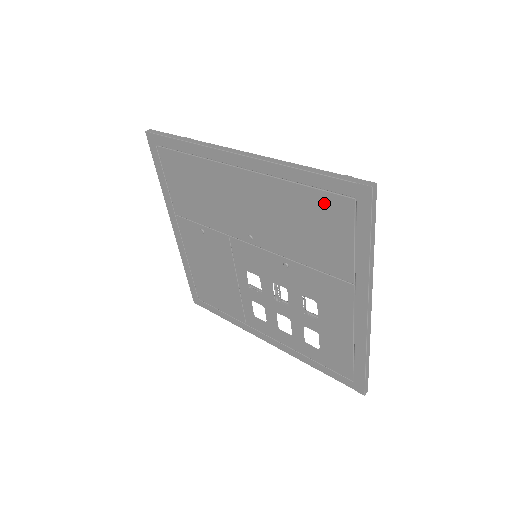
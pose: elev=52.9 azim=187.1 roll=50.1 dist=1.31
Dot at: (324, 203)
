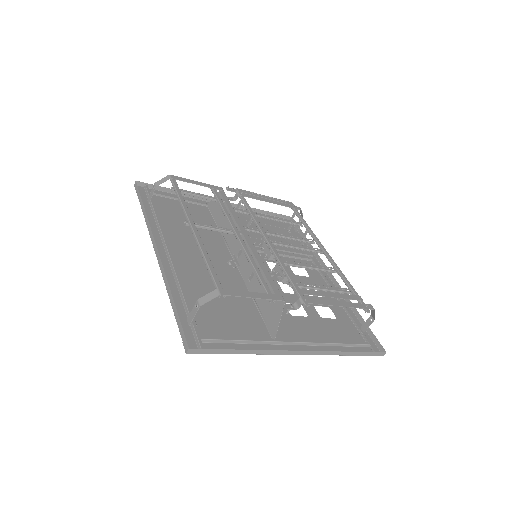
Dot at: (199, 318)
